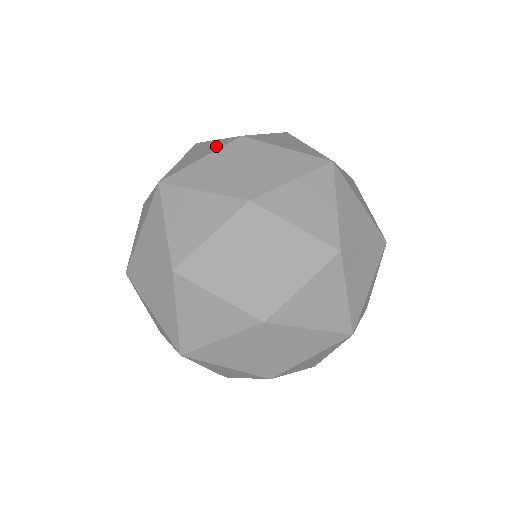
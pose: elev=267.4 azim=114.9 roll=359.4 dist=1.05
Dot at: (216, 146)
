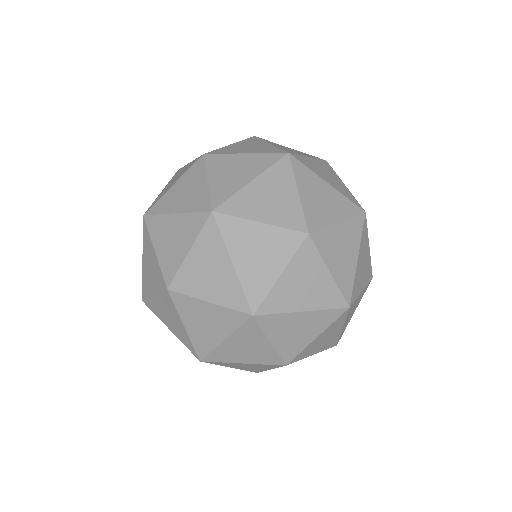
Dot at: (186, 169)
